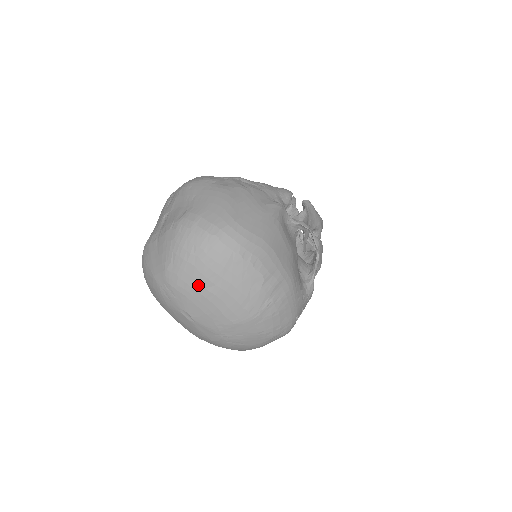
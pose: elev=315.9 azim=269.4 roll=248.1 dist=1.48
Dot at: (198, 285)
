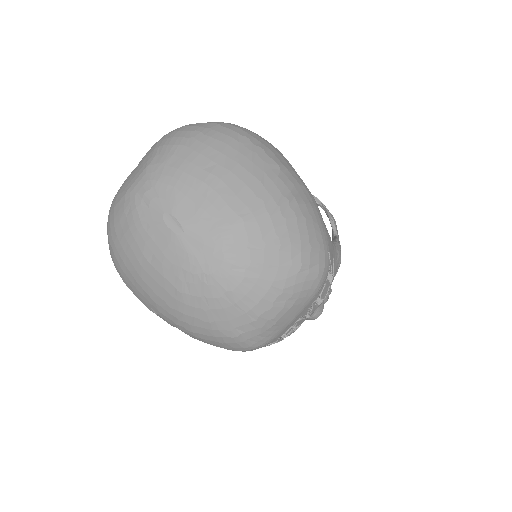
Dot at: (192, 167)
